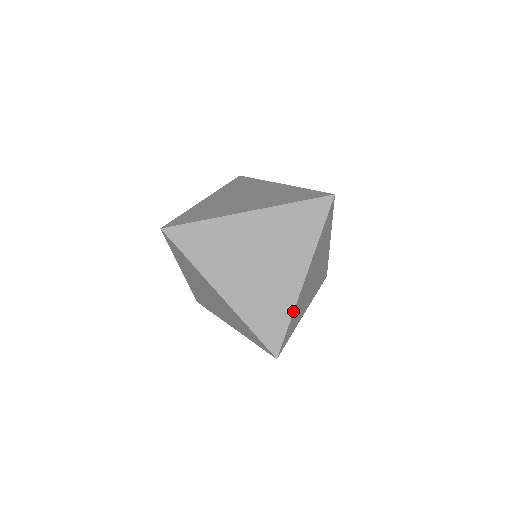
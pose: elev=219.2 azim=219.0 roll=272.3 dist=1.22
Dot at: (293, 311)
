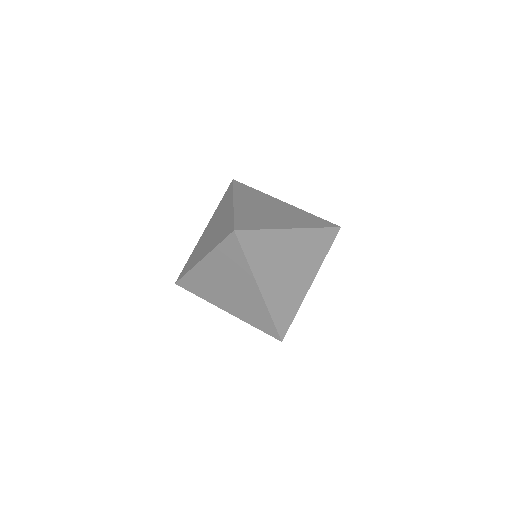
Dot at: (269, 312)
